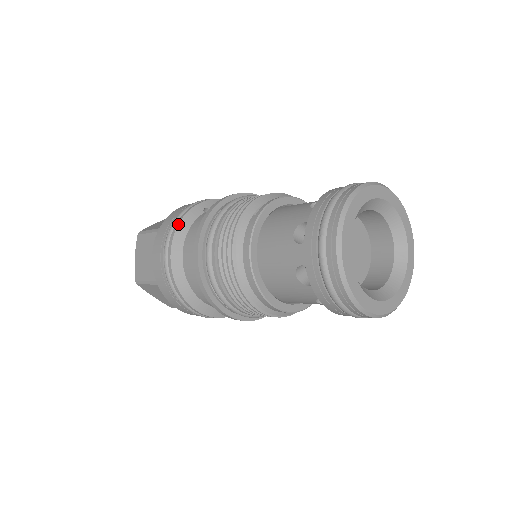
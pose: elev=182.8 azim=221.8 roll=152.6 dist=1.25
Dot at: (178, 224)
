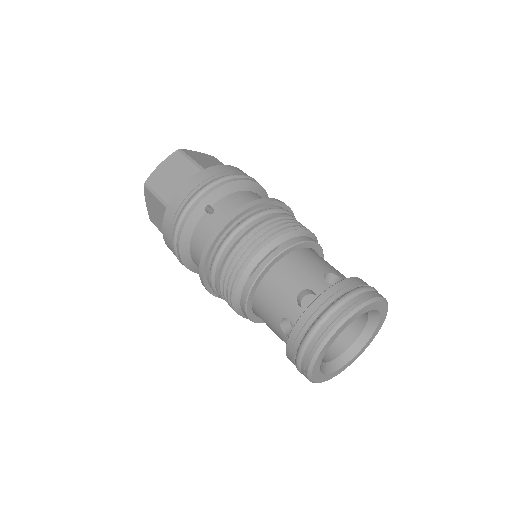
Dot at: (182, 229)
